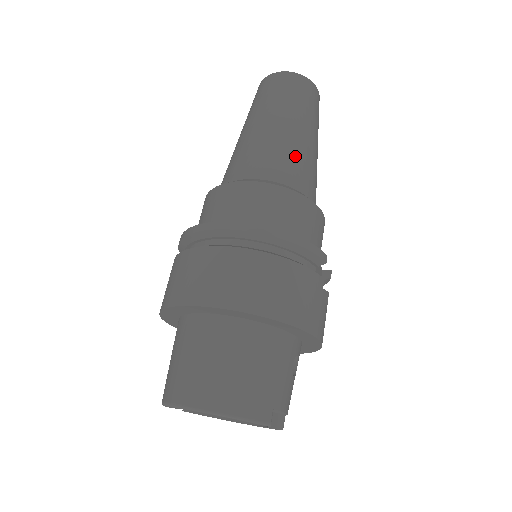
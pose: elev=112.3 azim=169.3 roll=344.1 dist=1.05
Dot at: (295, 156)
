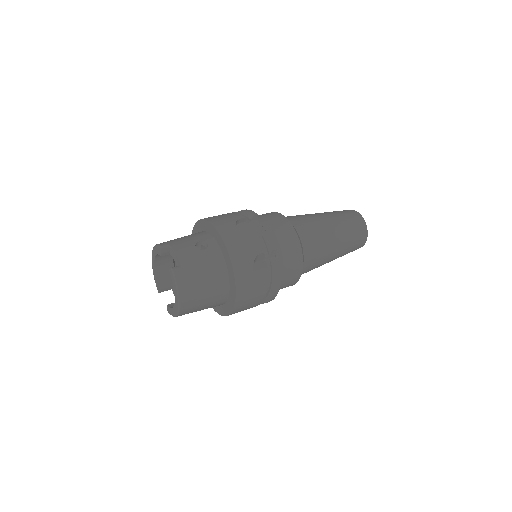
Dot at: occluded
